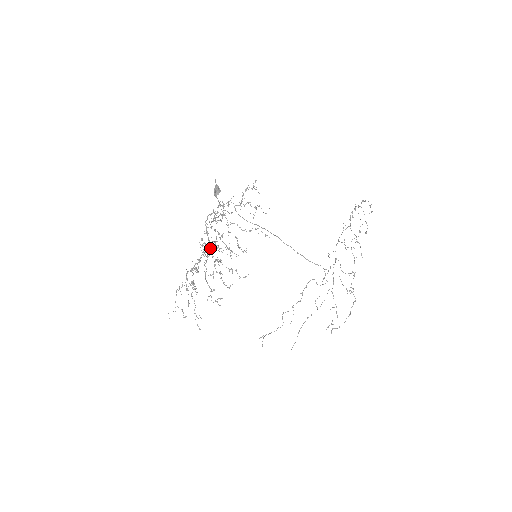
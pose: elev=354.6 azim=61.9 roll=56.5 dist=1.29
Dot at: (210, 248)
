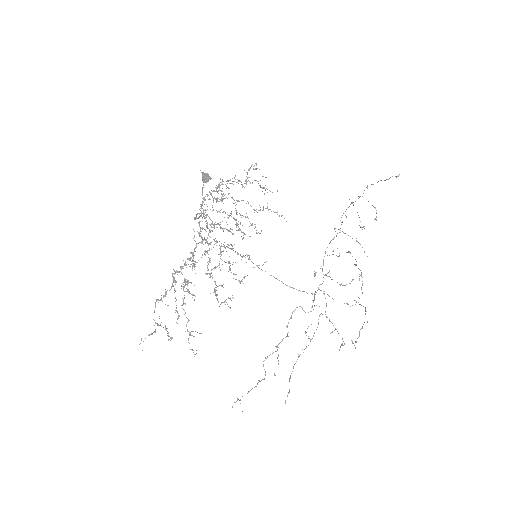
Dot at: (209, 236)
